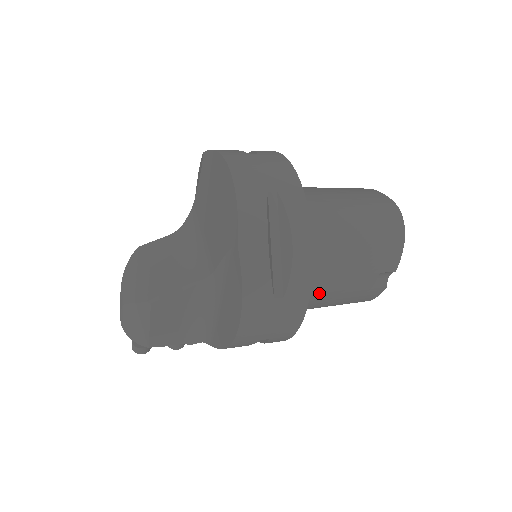
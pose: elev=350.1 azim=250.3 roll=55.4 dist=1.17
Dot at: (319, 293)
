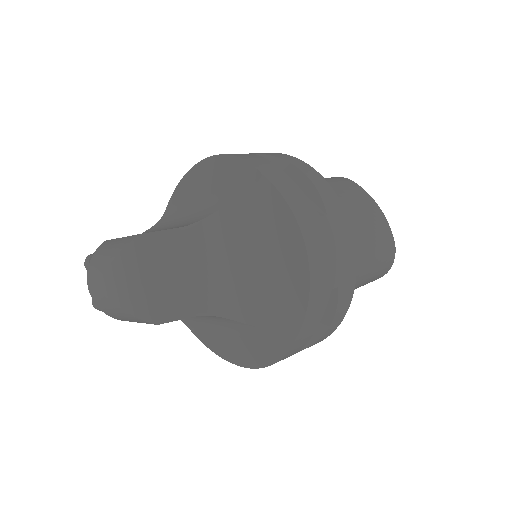
Dot at: occluded
